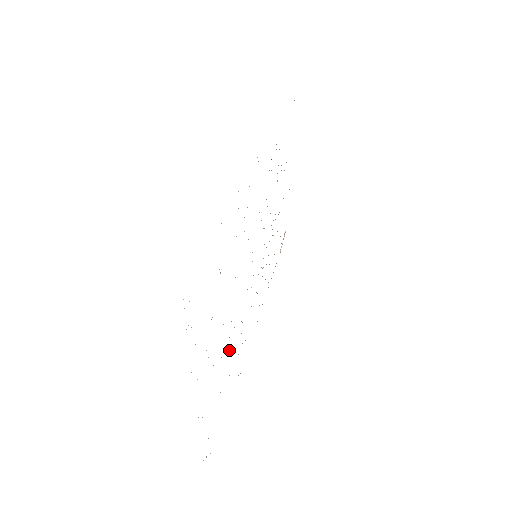
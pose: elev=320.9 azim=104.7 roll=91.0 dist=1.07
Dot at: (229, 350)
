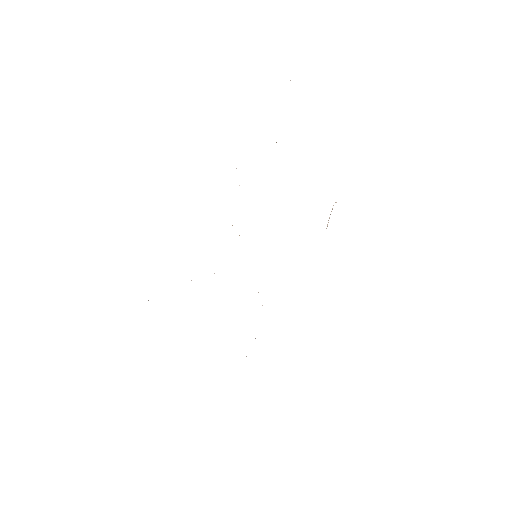
Dot at: occluded
